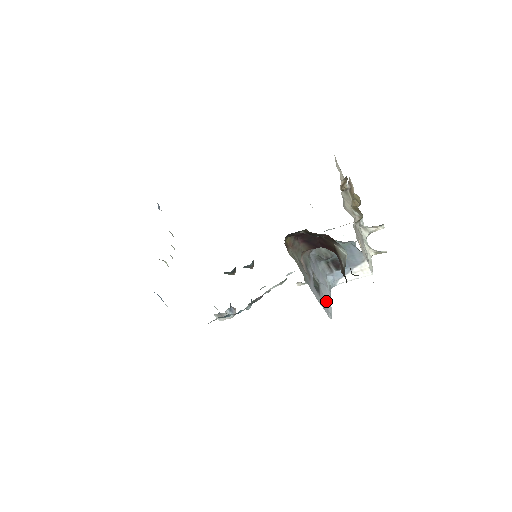
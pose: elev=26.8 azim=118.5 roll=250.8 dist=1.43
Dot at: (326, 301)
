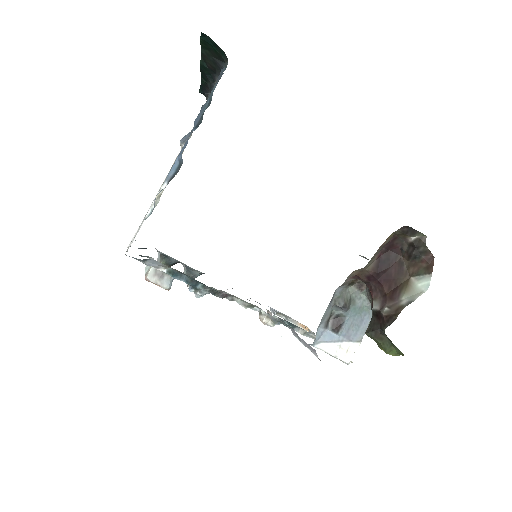
Dot at: occluded
